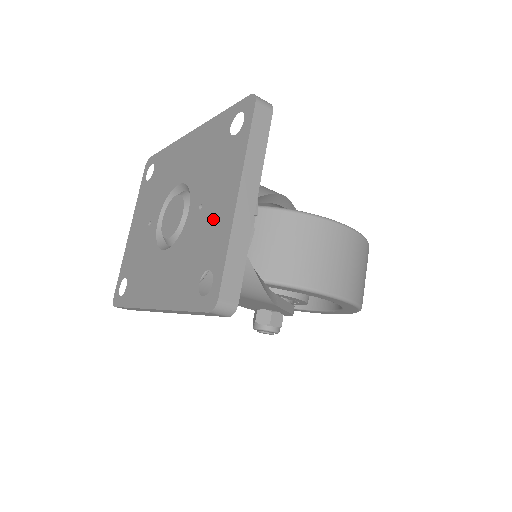
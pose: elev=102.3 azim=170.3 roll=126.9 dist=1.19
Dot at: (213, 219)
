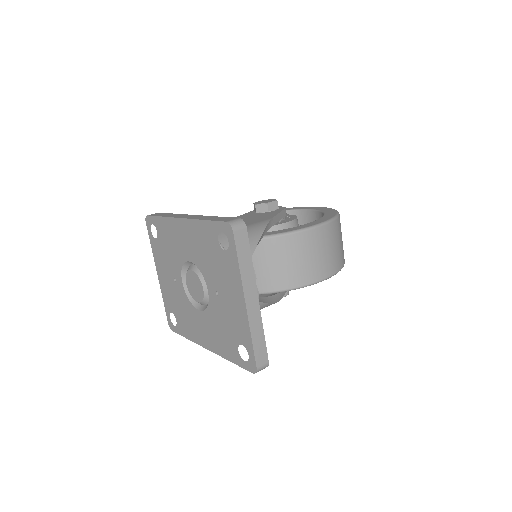
Dot at: (232, 310)
